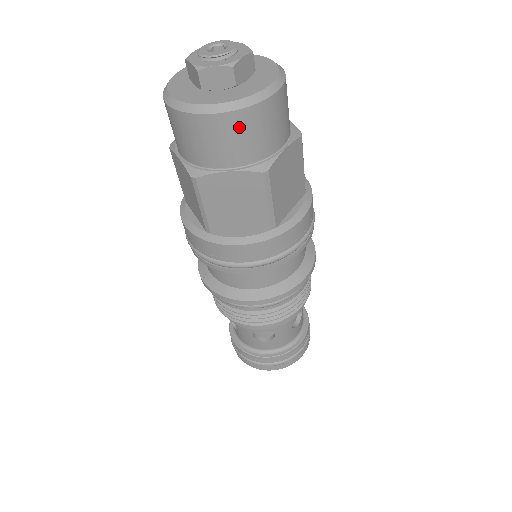
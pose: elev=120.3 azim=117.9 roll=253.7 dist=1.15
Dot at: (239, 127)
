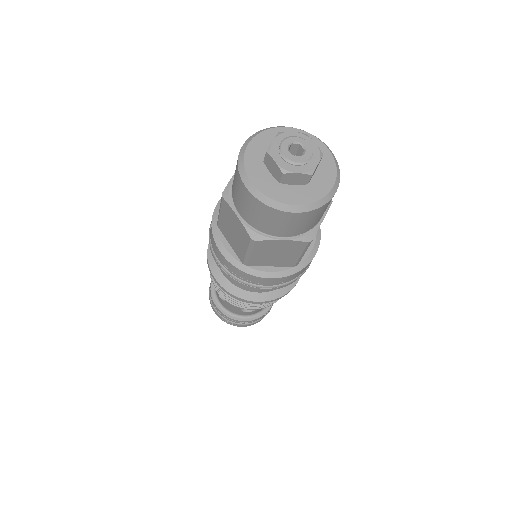
Dot at: (254, 206)
